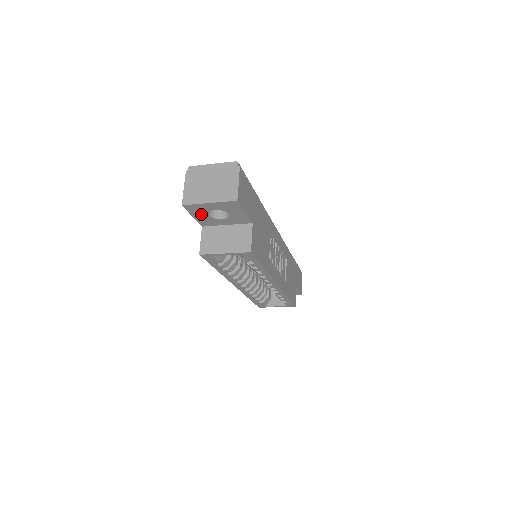
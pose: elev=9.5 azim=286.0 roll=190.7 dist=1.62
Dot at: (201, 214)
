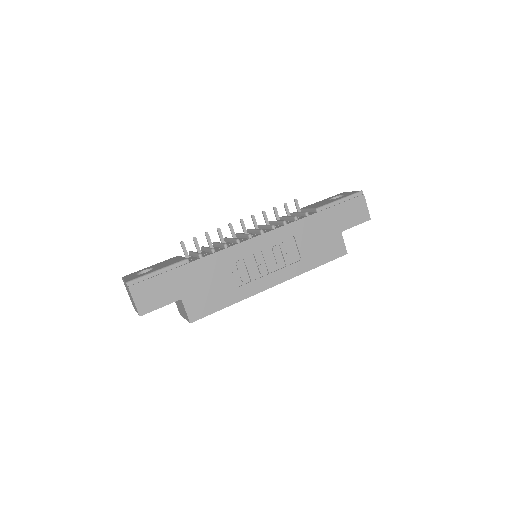
Dot at: occluded
